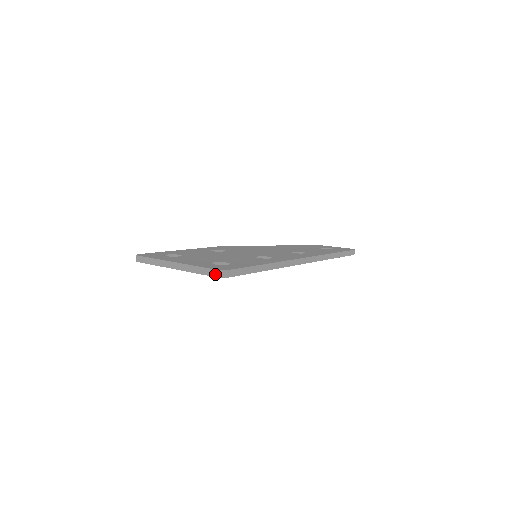
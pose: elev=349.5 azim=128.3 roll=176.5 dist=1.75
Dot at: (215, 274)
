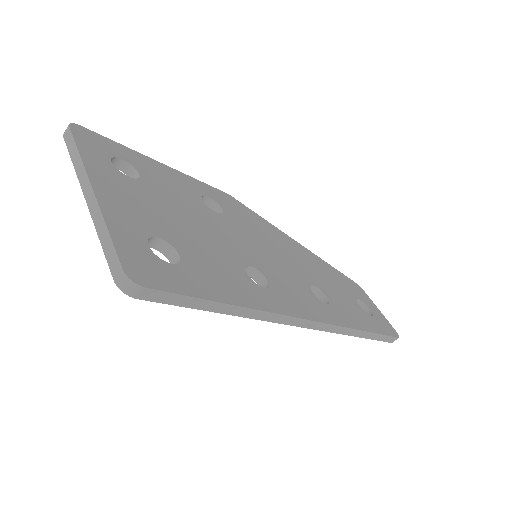
Dot at: (116, 275)
